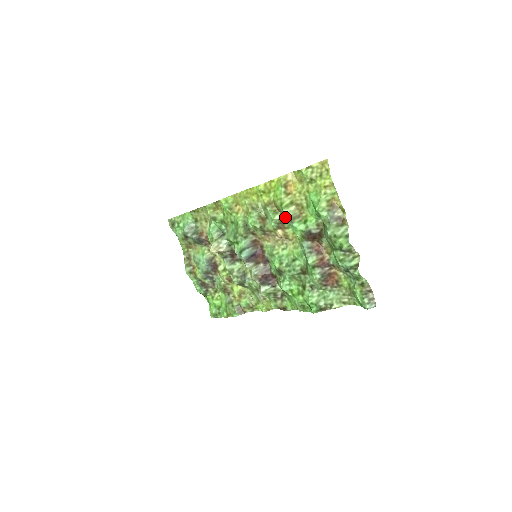
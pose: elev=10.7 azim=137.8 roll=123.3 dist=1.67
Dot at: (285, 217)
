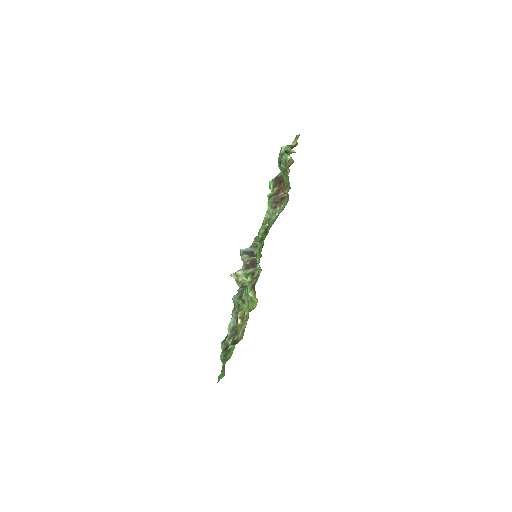
Dot at: occluded
